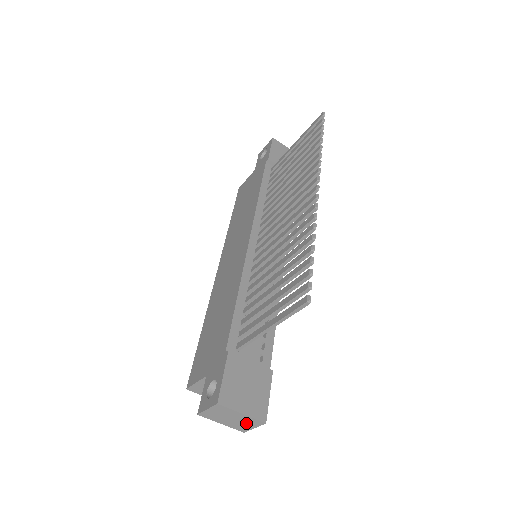
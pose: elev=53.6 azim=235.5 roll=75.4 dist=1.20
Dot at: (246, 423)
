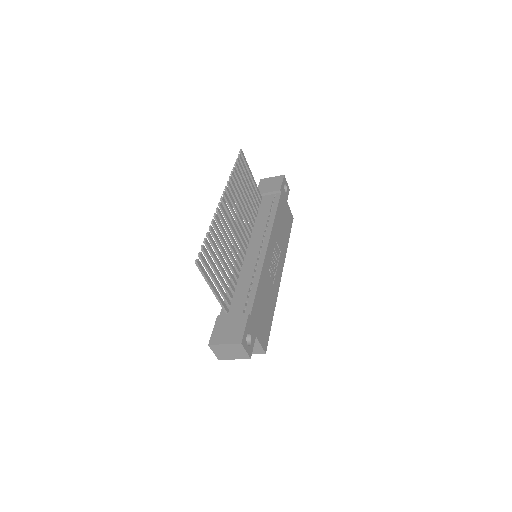
Dot at: (238, 350)
